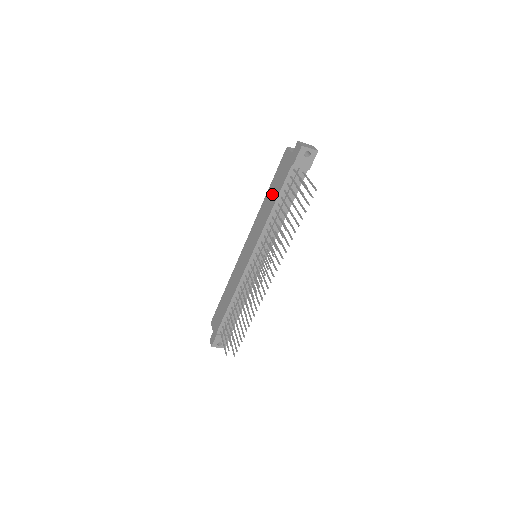
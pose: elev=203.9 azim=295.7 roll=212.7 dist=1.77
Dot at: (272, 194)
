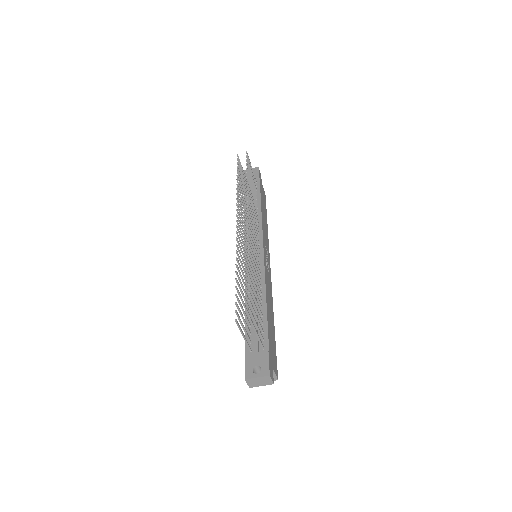
Dot at: occluded
